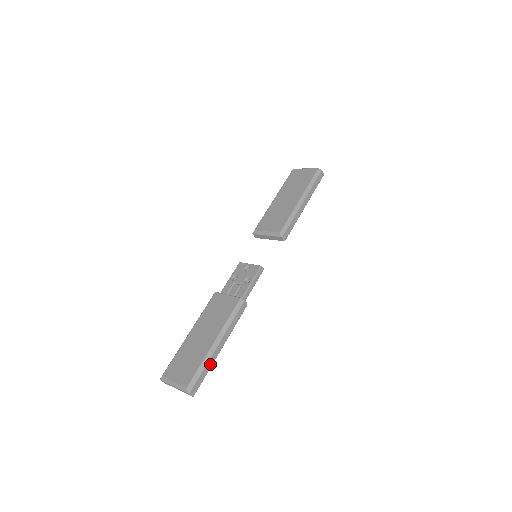
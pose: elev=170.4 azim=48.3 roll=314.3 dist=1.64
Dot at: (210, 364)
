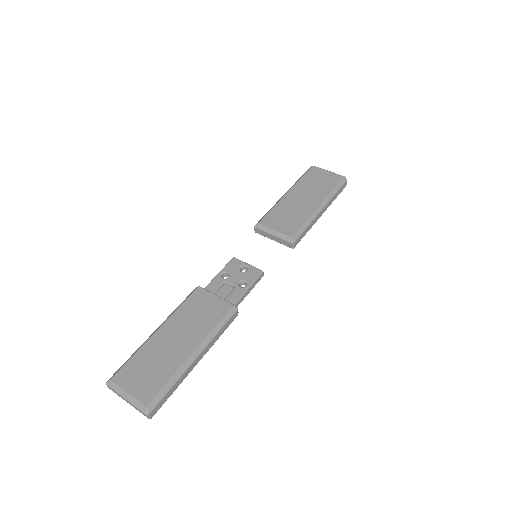
Dot at: (180, 381)
